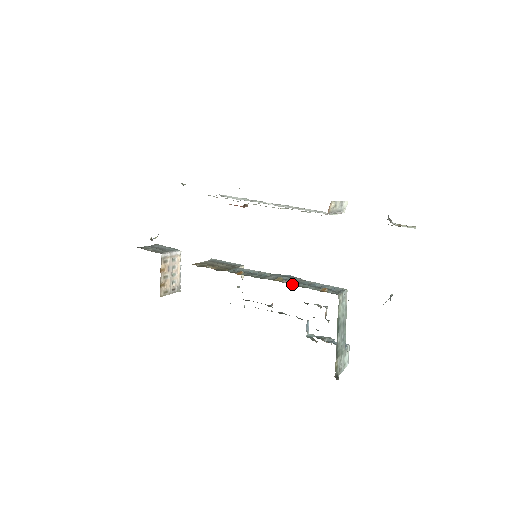
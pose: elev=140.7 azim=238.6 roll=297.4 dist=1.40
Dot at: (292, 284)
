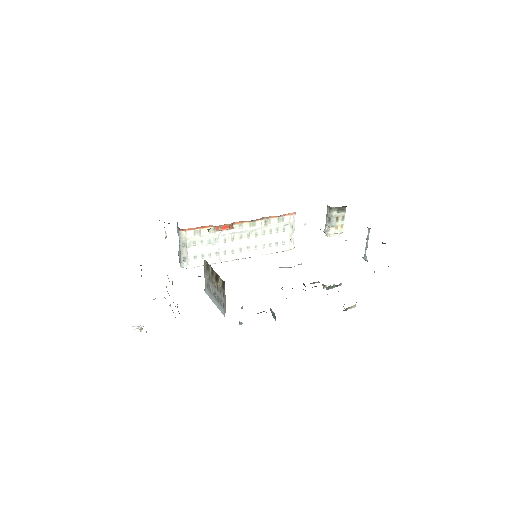
Dot at: occluded
